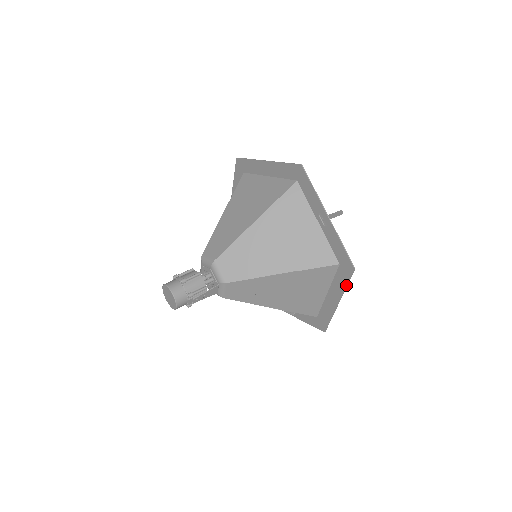
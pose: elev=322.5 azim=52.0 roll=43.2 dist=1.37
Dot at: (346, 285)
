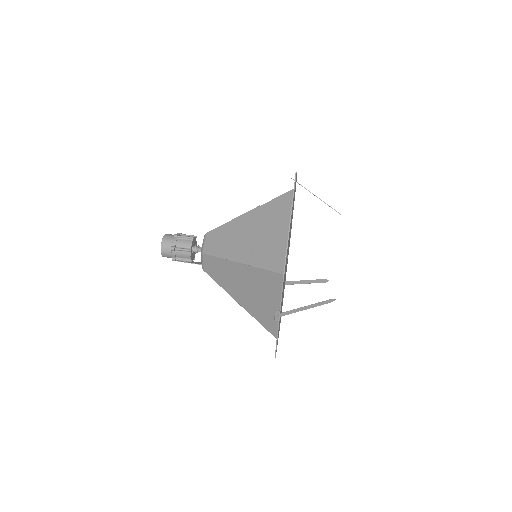
Dot at: occluded
